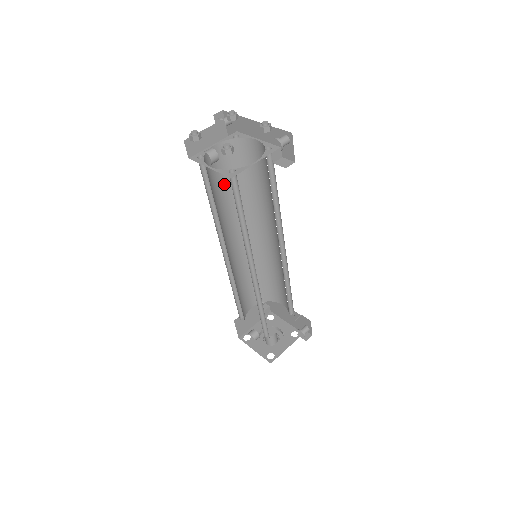
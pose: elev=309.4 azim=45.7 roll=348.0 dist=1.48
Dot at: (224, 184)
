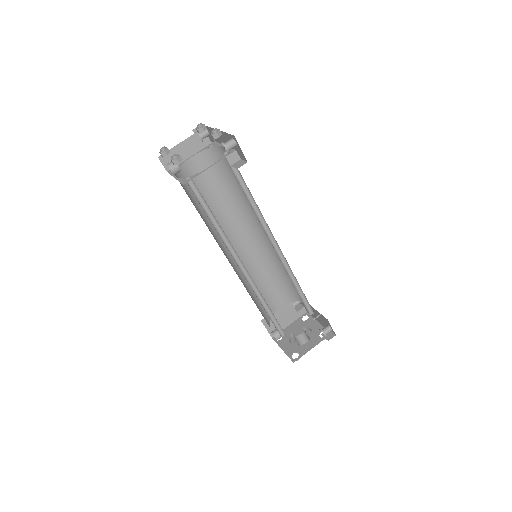
Dot at: (212, 191)
